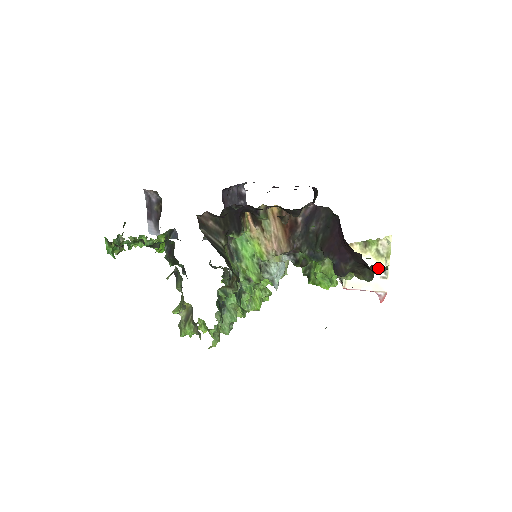
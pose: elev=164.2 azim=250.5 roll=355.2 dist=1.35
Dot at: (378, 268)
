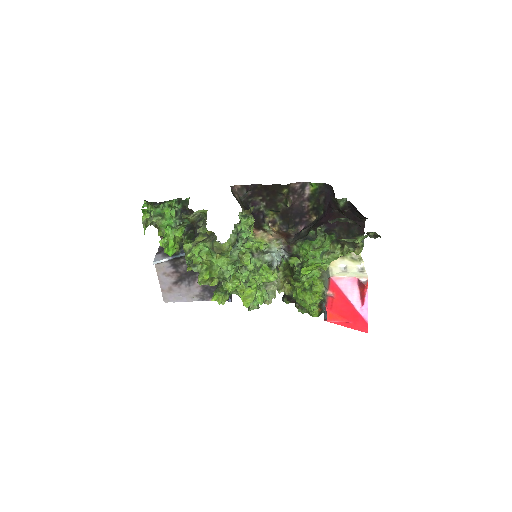
Dot at: occluded
